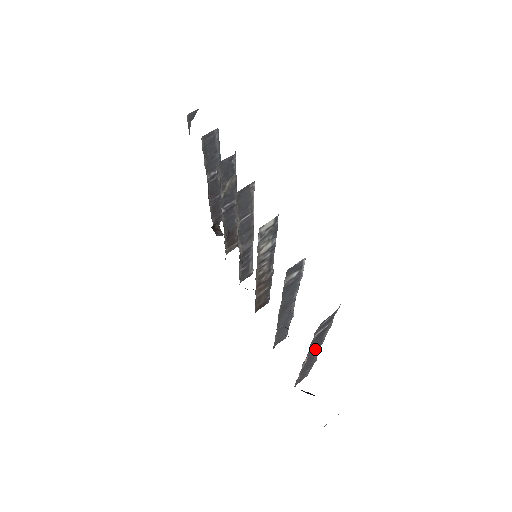
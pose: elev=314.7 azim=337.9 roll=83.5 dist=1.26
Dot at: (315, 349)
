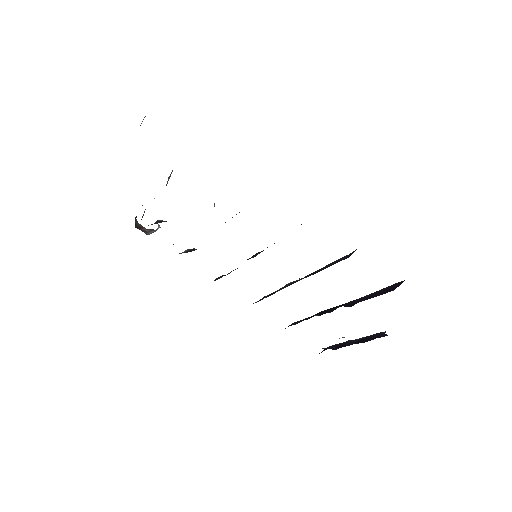
Dot at: occluded
